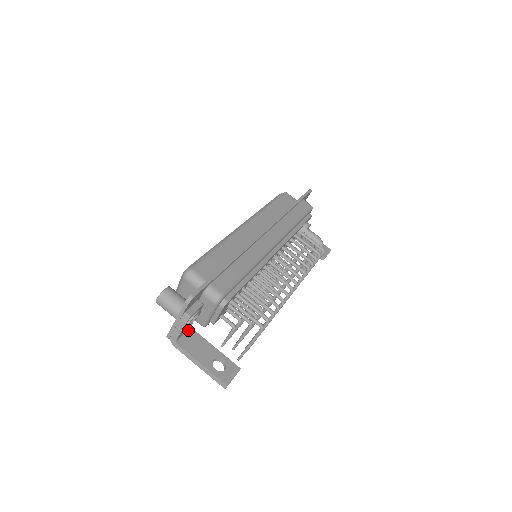
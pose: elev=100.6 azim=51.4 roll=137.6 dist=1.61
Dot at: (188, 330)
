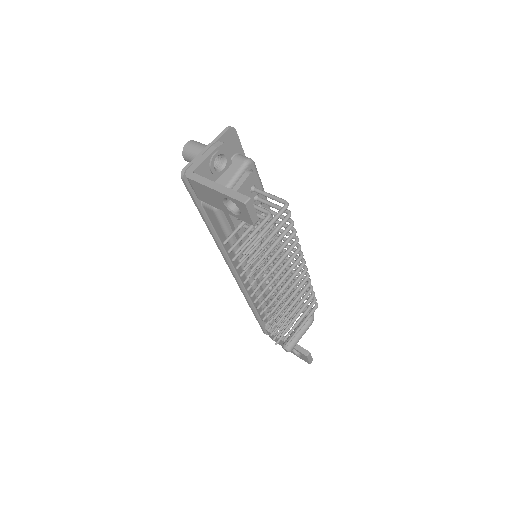
Dot at: occluded
